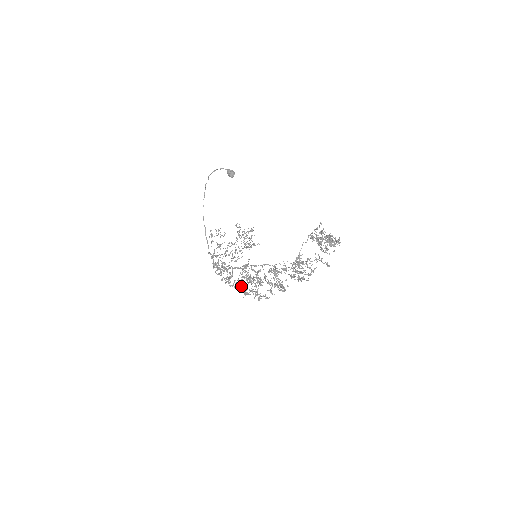
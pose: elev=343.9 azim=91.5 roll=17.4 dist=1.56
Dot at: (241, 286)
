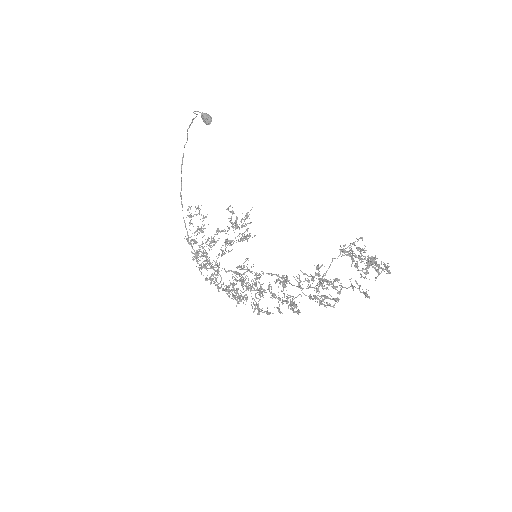
Dot at: (234, 292)
